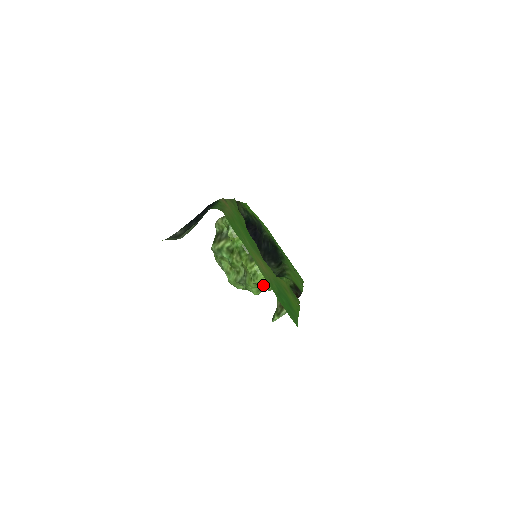
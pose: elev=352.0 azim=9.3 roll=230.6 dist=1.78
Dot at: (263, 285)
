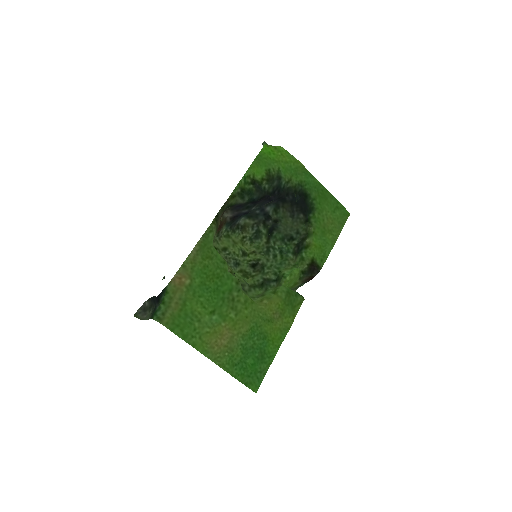
Dot at: (257, 299)
